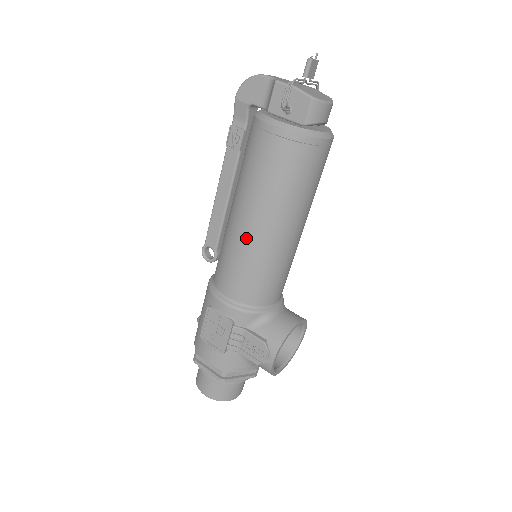
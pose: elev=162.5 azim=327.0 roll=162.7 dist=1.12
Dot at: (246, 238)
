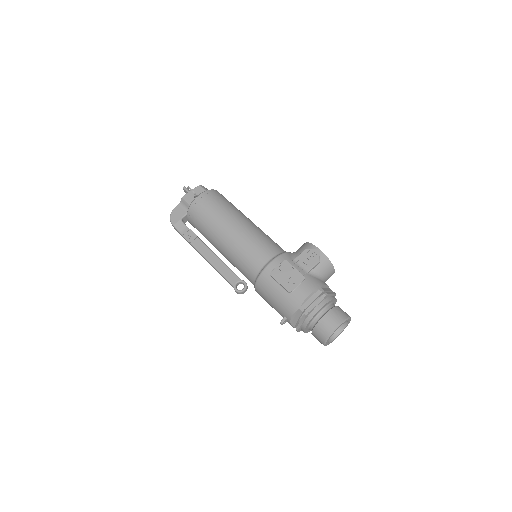
Dot at: (241, 232)
